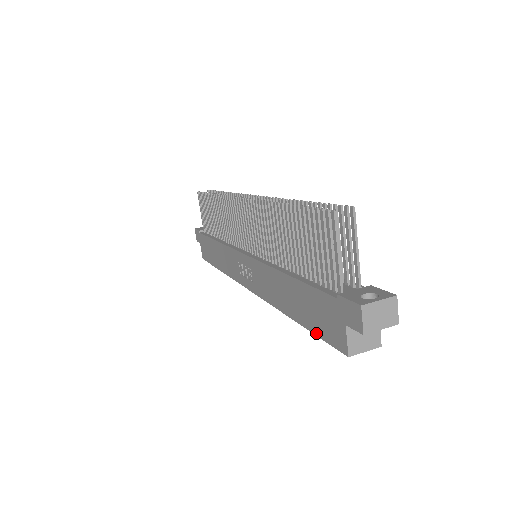
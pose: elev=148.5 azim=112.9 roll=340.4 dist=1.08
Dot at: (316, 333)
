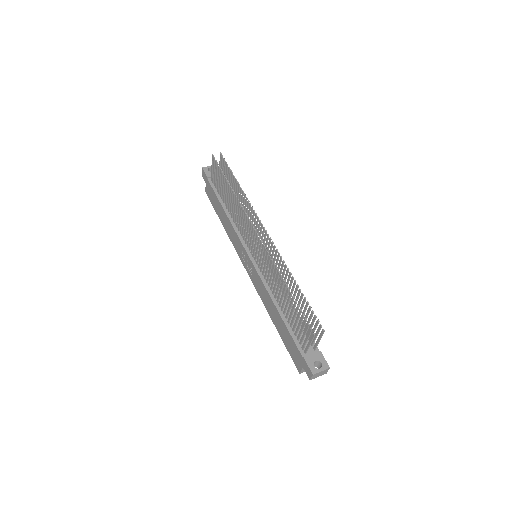
Dot at: (286, 347)
